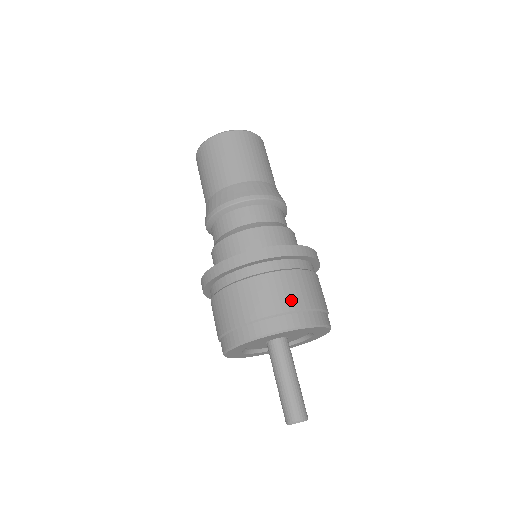
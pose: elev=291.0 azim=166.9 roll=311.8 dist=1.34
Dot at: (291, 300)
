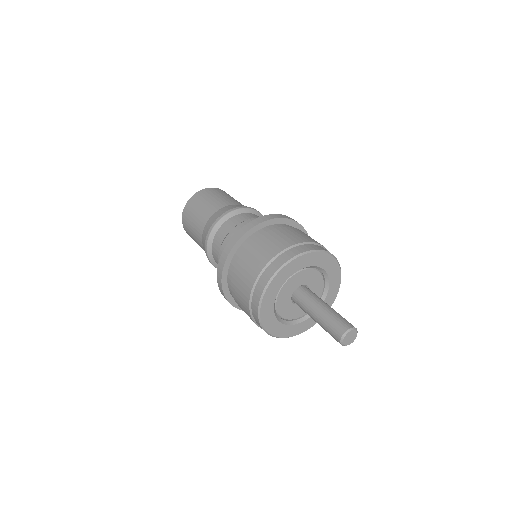
Dot at: (311, 239)
